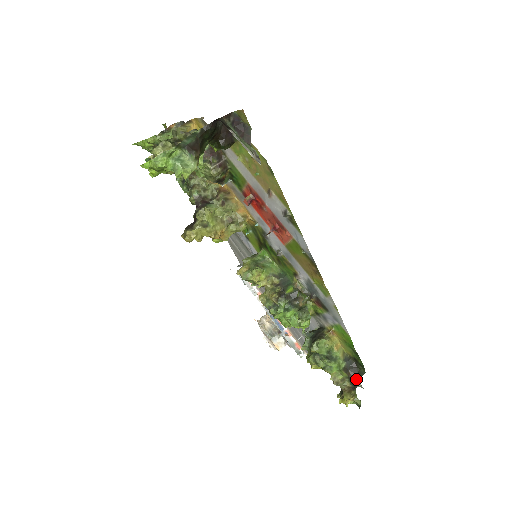
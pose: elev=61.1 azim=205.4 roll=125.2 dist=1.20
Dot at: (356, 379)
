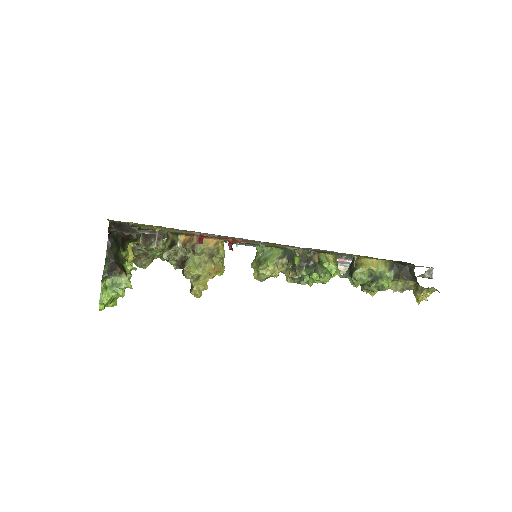
Dot at: (412, 276)
